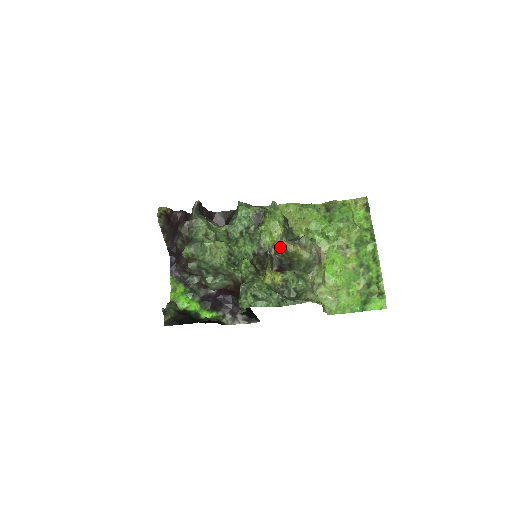
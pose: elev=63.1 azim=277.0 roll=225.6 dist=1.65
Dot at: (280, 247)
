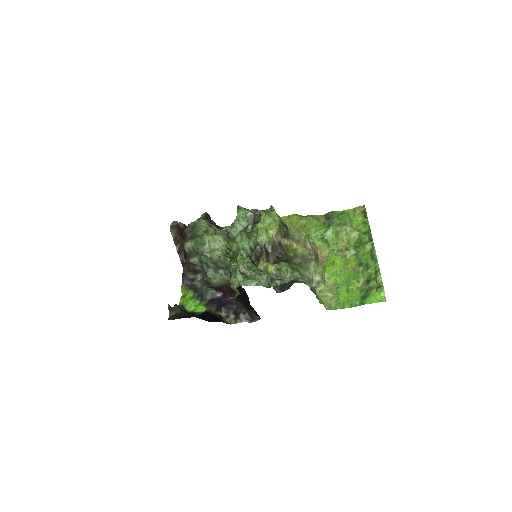
Dot at: (276, 243)
